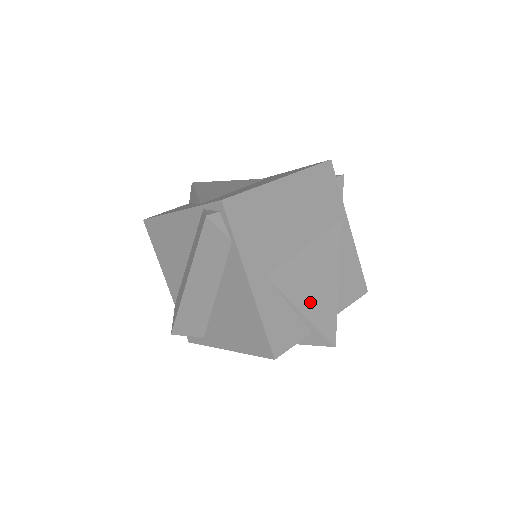
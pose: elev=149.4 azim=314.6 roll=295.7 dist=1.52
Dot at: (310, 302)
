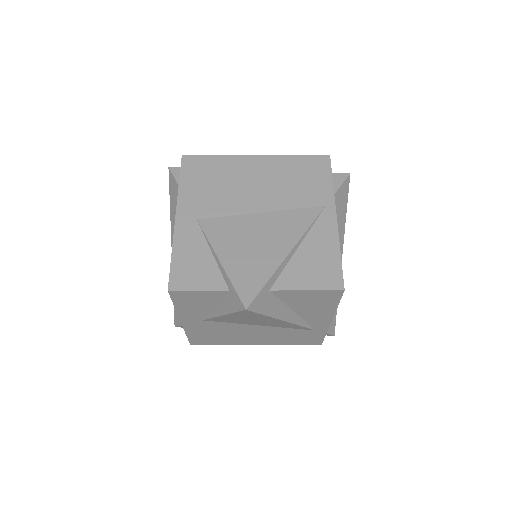
Dot at: (236, 256)
